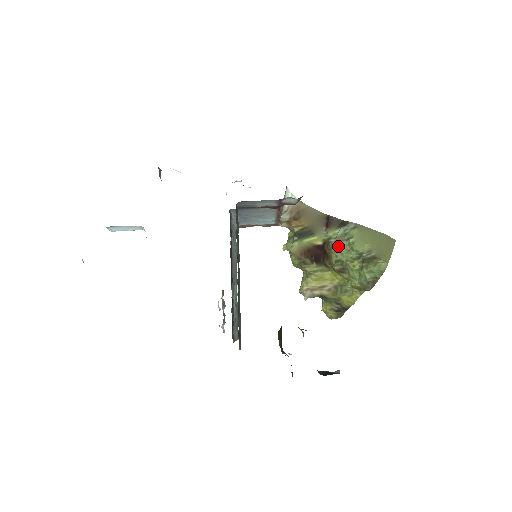
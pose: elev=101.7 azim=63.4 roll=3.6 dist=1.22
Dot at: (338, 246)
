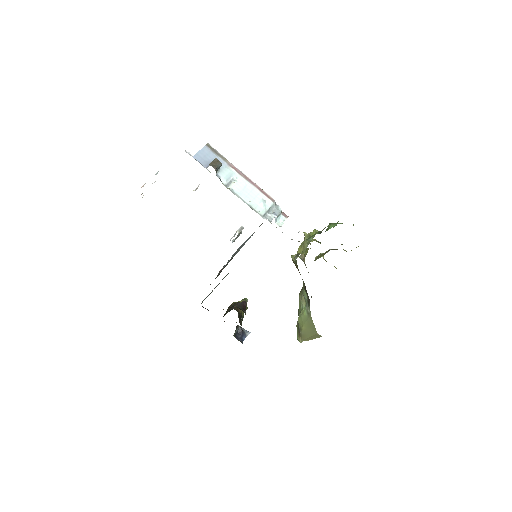
Dot at: (300, 300)
